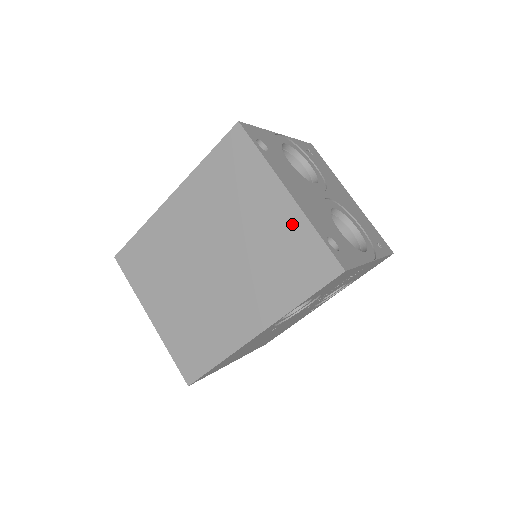
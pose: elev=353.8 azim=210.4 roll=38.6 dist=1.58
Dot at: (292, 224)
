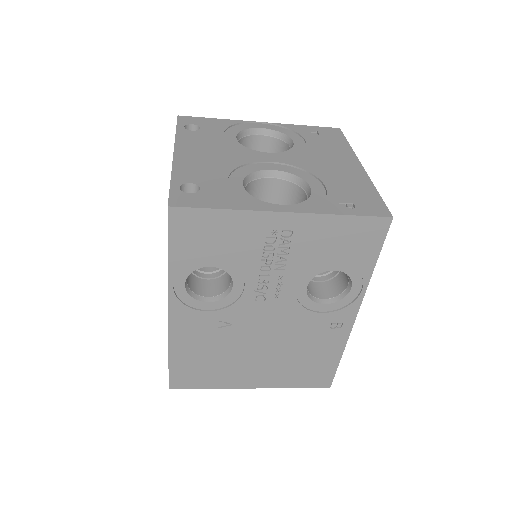
Dot at: occluded
